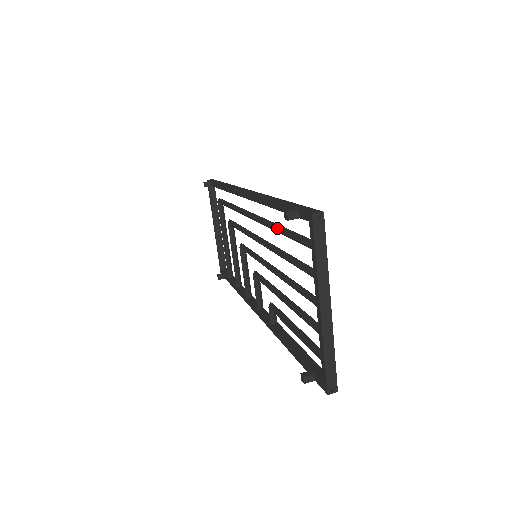
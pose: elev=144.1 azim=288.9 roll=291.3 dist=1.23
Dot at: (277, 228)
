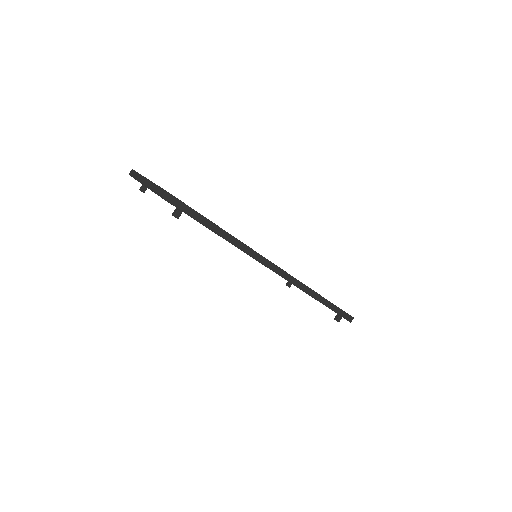
Dot at: occluded
